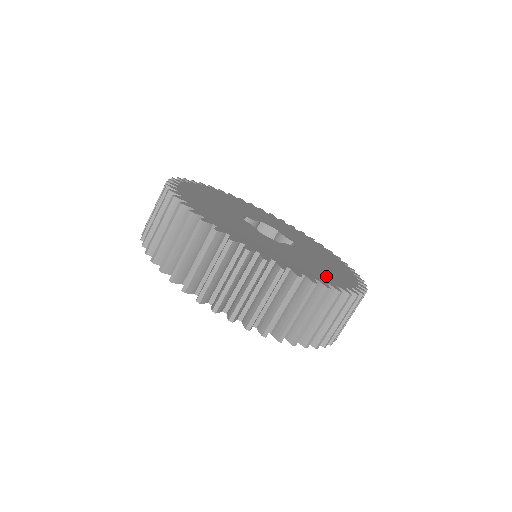
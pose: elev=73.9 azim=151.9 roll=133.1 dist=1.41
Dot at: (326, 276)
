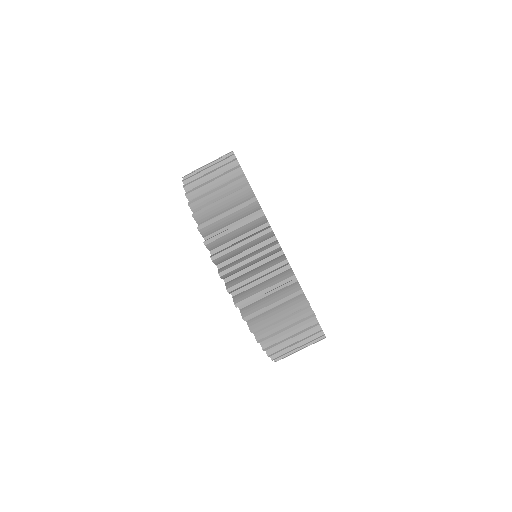
Dot at: occluded
